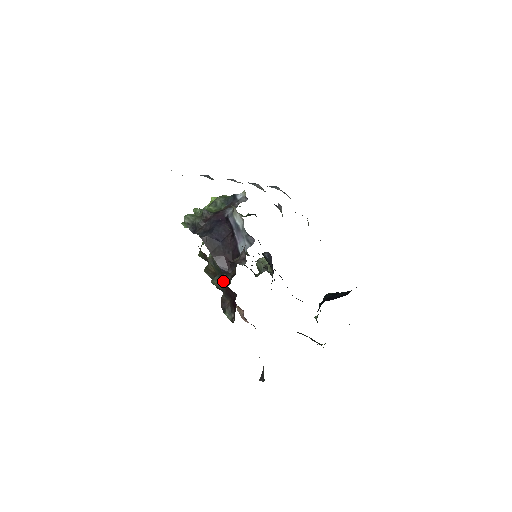
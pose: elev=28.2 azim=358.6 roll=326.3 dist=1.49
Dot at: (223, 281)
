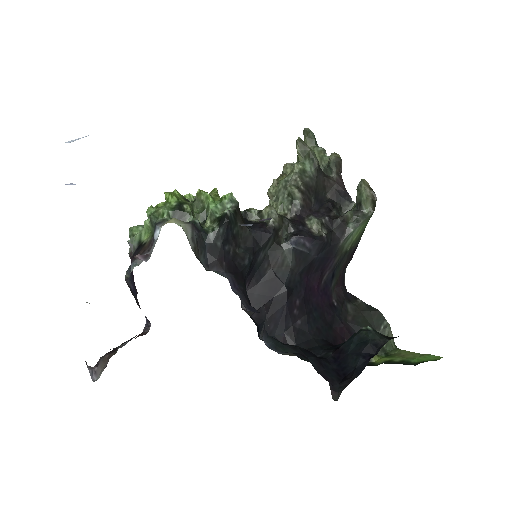
Dot at: occluded
